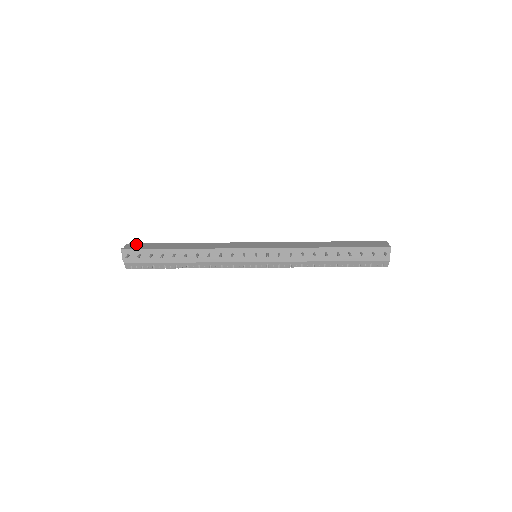
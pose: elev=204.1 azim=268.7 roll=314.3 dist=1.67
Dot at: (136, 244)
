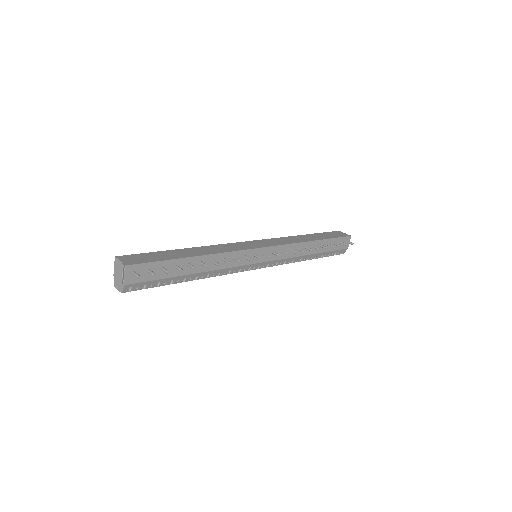
Dot at: (130, 256)
